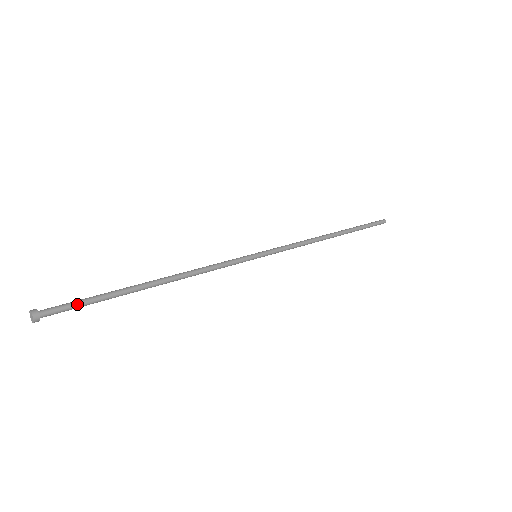
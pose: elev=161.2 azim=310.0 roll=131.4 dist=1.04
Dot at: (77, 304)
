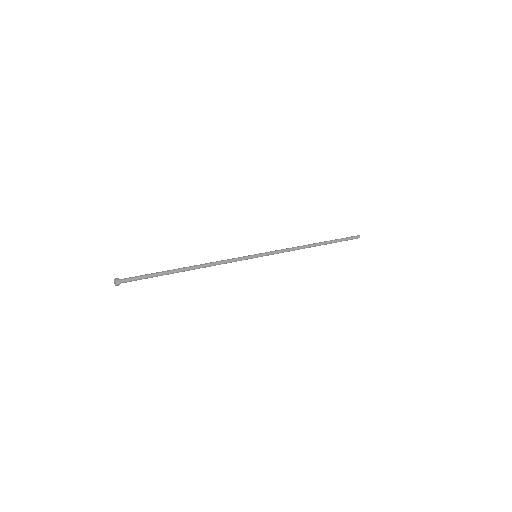
Dot at: (140, 276)
